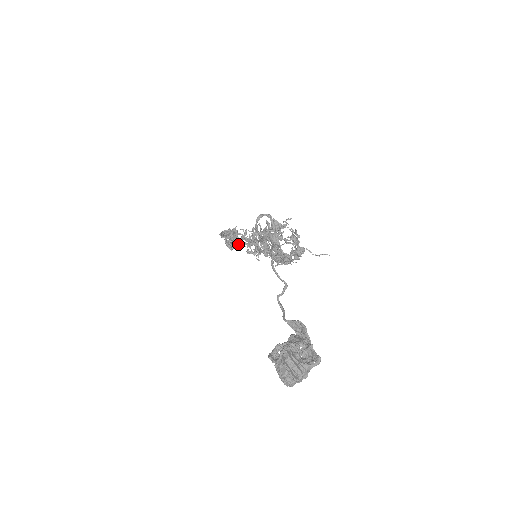
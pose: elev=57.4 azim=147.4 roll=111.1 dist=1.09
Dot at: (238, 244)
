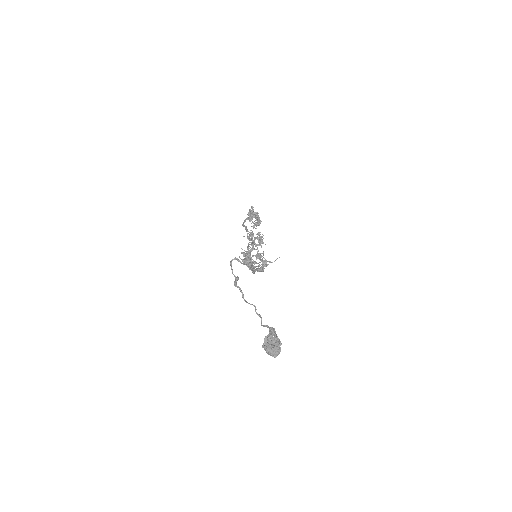
Dot at: (258, 223)
